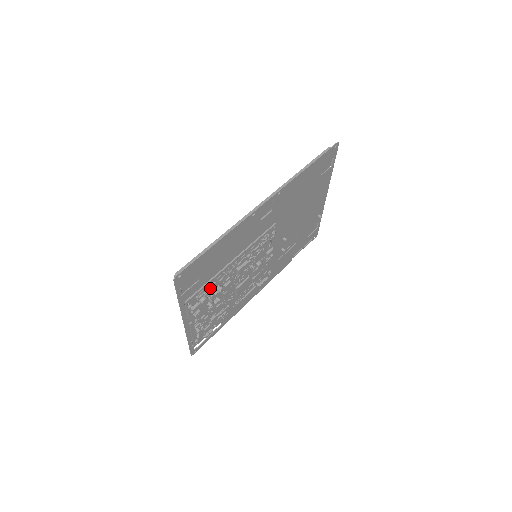
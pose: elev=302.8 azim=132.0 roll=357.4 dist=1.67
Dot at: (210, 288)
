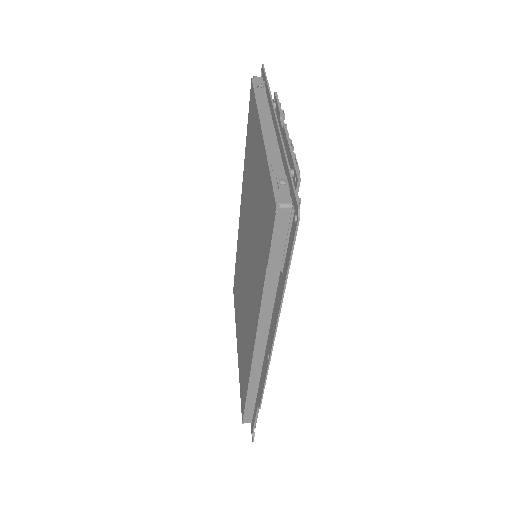
Dot at: occluded
